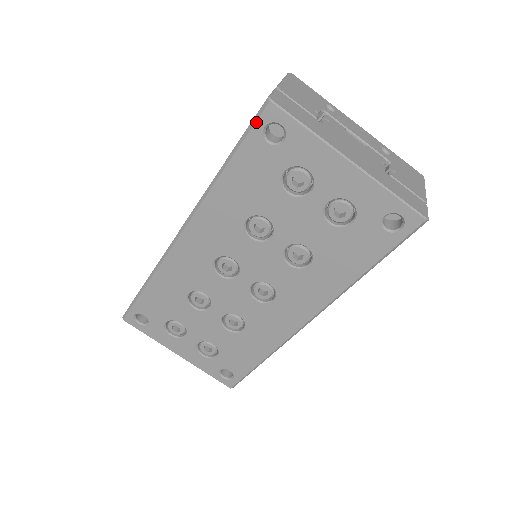
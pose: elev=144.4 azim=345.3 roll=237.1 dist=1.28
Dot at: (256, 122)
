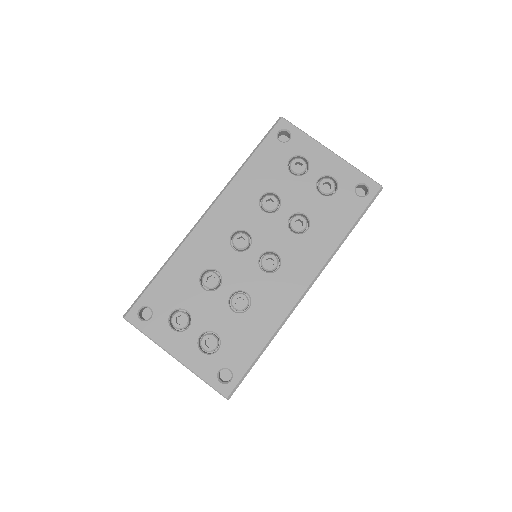
Dot at: (273, 129)
